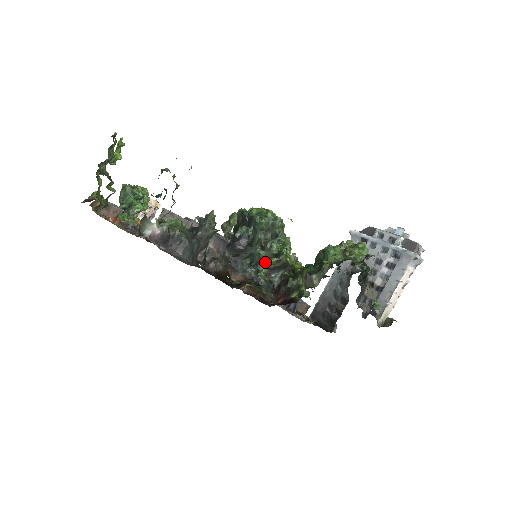
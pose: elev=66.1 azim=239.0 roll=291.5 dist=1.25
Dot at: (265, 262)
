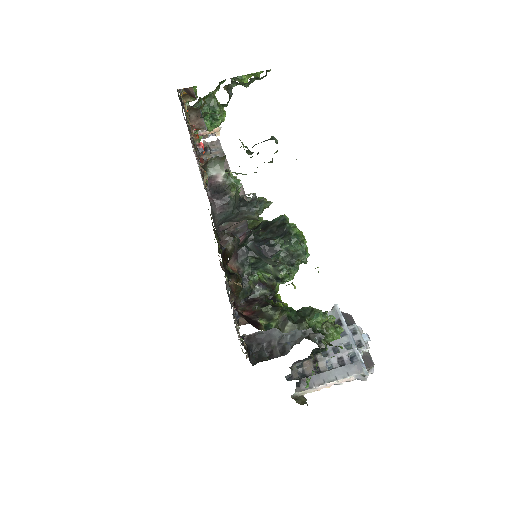
Dot at: (262, 271)
